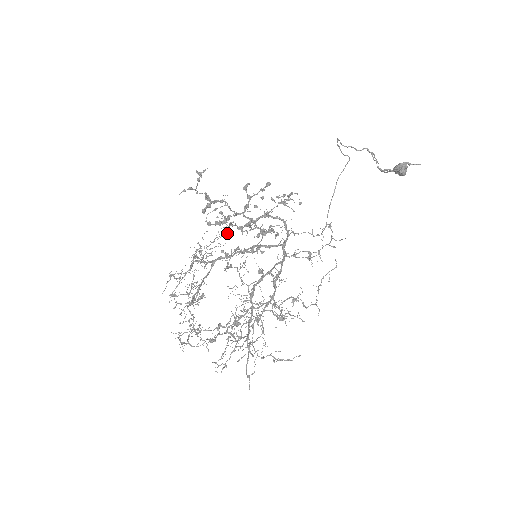
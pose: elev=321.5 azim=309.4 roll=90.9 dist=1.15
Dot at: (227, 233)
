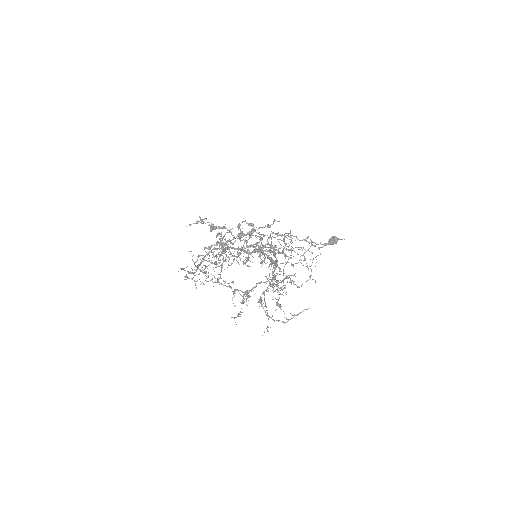
Dot at: occluded
